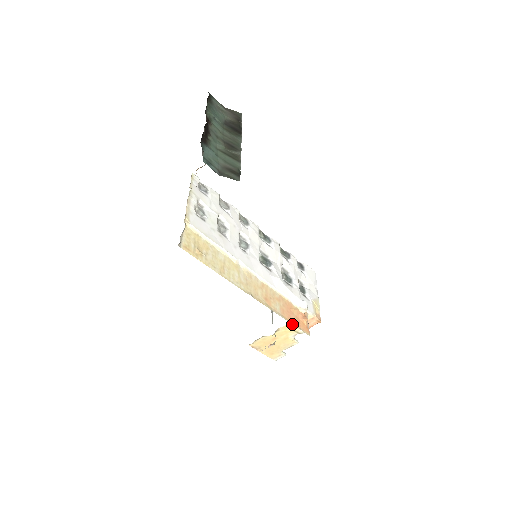
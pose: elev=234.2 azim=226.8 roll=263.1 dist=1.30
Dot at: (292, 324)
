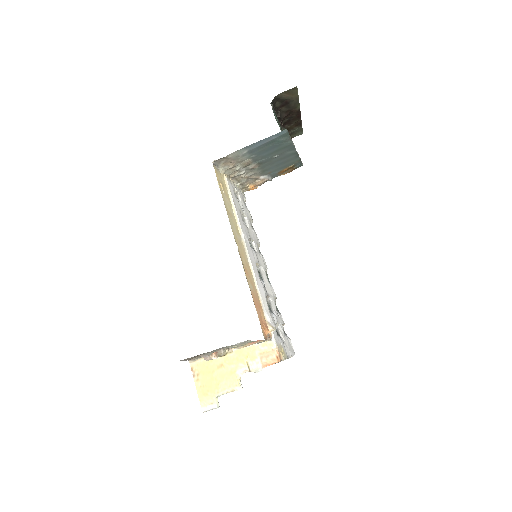
Dot at: (249, 350)
